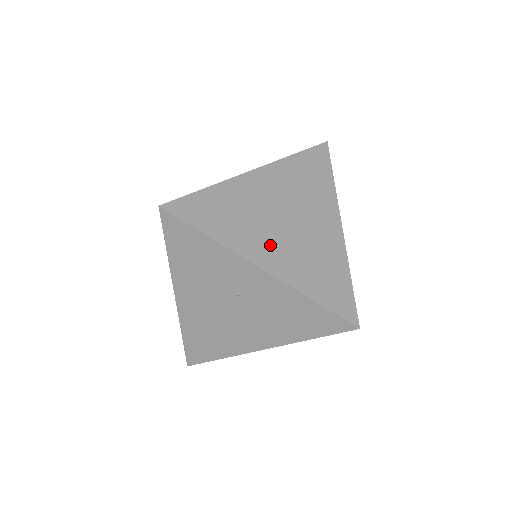
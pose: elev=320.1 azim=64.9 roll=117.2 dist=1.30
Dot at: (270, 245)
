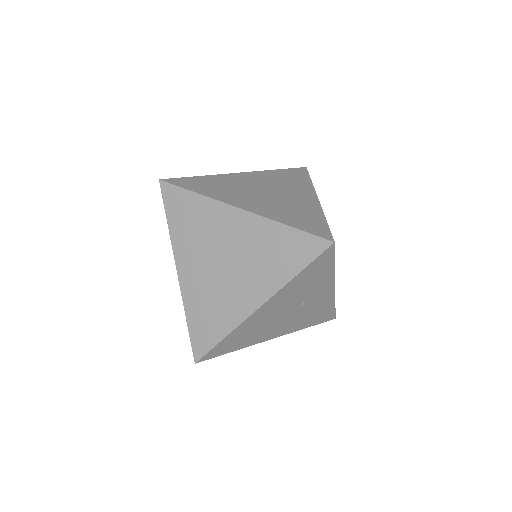
Dot at: occluded
